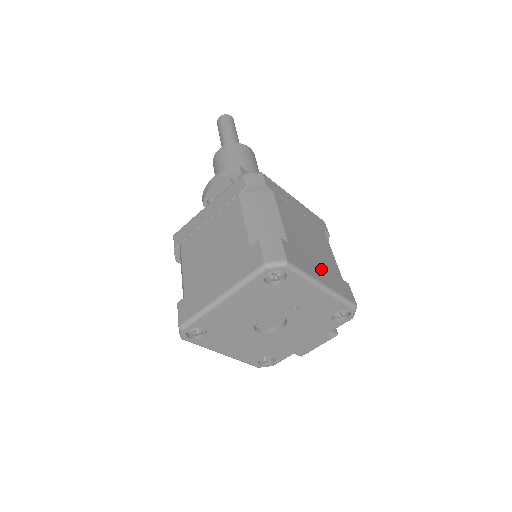
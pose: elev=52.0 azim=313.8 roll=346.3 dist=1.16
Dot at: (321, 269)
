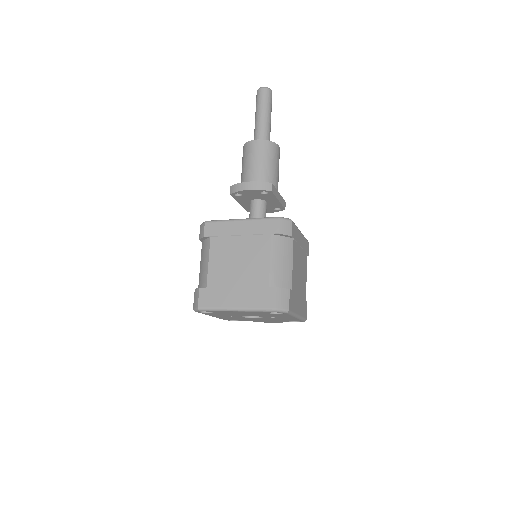
Dot at: (300, 301)
